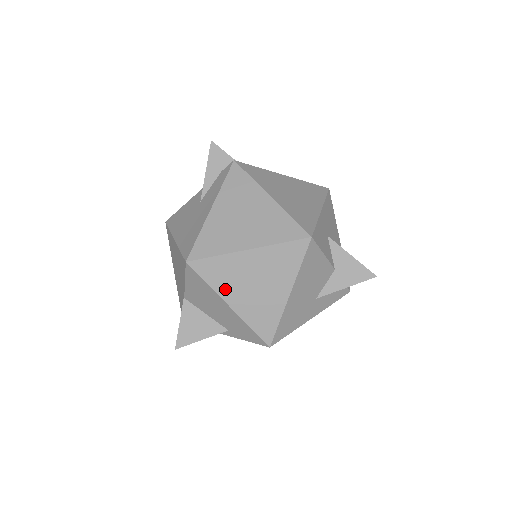
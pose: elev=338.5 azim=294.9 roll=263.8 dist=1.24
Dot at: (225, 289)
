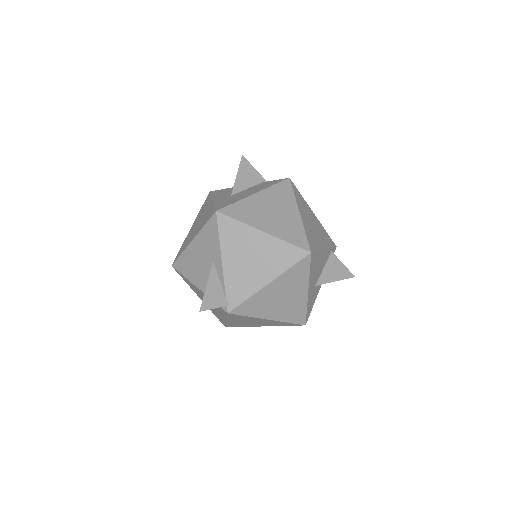
Dot at: occluded
